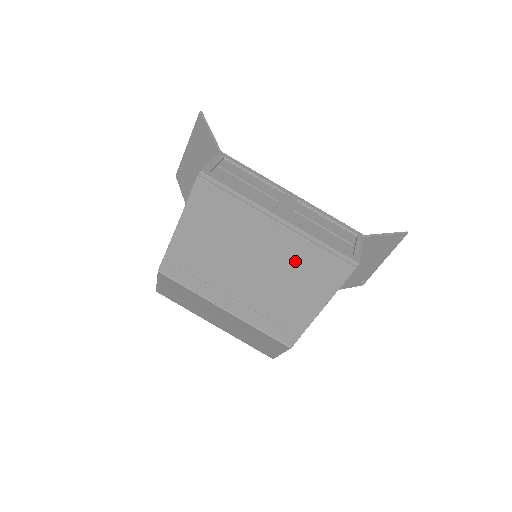
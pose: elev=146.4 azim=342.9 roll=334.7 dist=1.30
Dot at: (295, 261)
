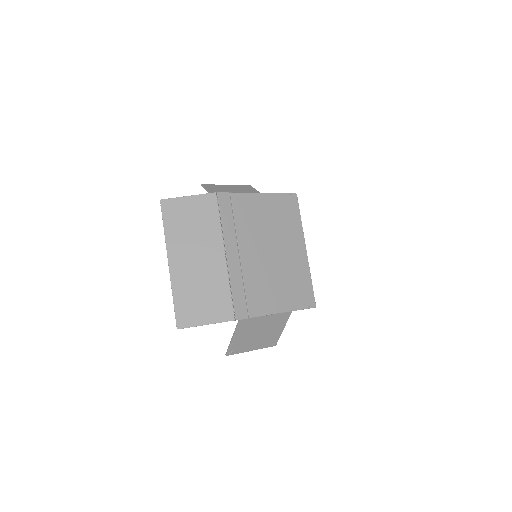
Dot at: (294, 274)
